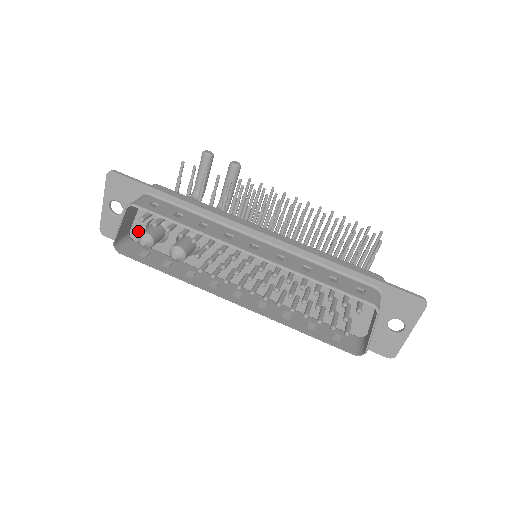
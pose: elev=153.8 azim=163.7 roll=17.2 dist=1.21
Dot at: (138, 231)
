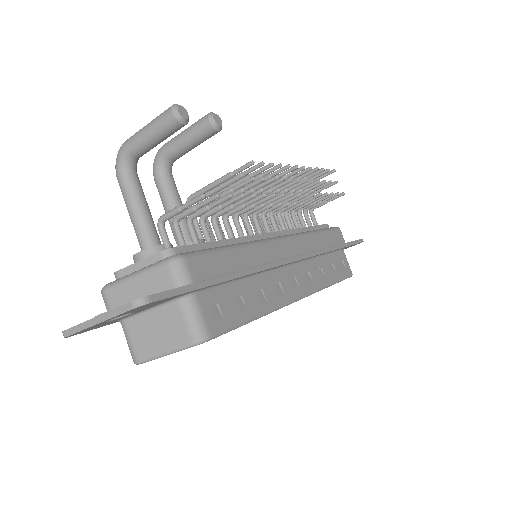
Dot at: occluded
